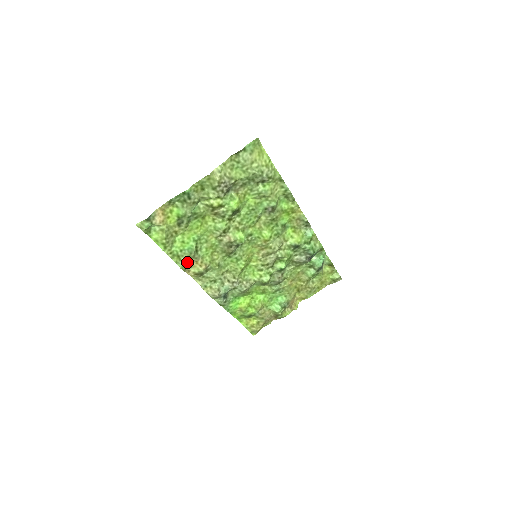
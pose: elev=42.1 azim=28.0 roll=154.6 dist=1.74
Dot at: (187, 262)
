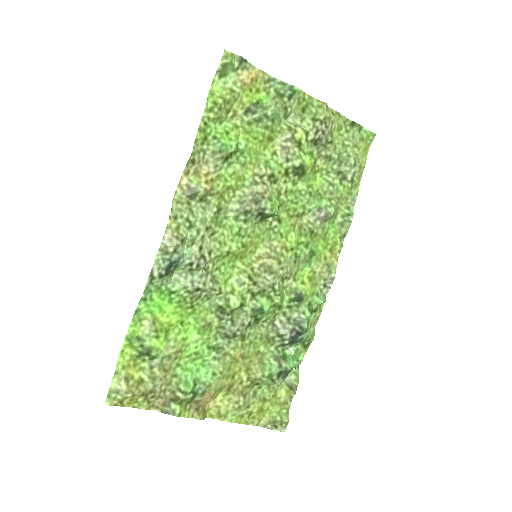
Dot at: (202, 158)
